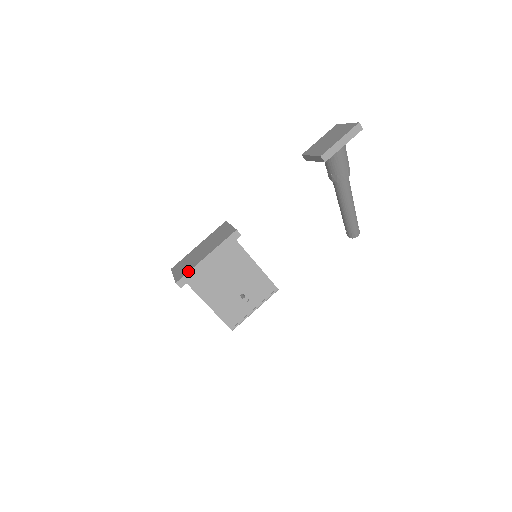
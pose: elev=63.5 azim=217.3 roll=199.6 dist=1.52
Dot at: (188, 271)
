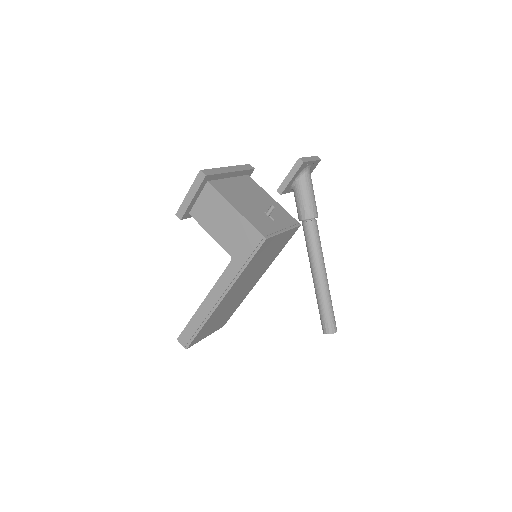
Dot at: (211, 169)
